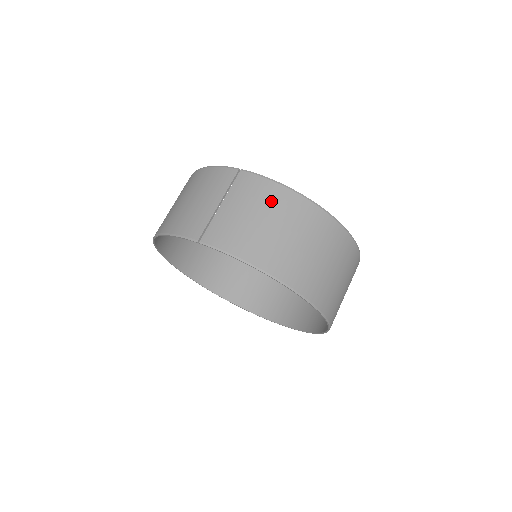
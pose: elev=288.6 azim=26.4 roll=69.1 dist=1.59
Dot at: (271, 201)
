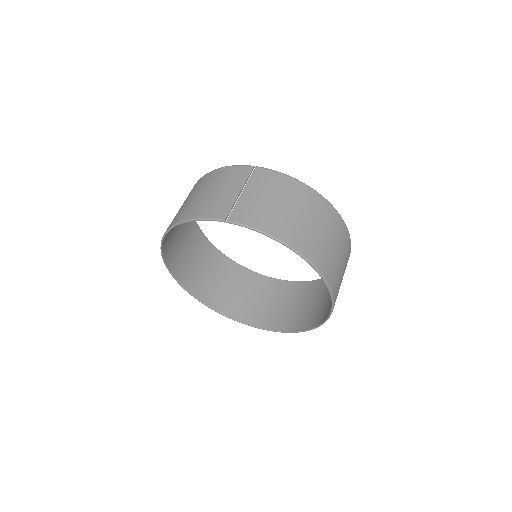
Dot at: (286, 190)
